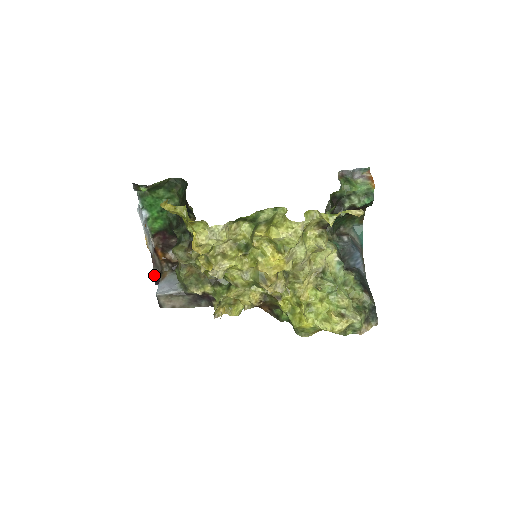
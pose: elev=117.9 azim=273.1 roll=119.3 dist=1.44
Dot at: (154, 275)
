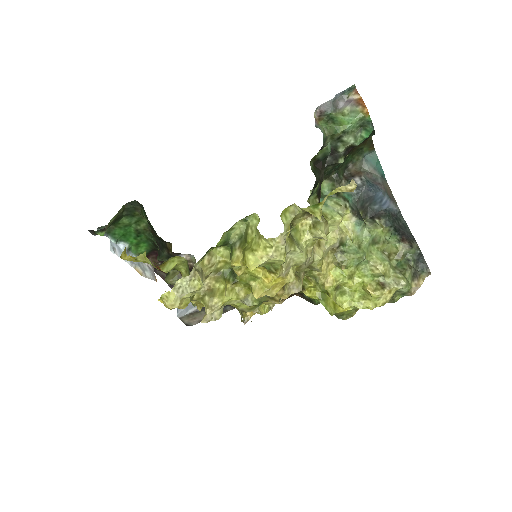
Dot at: occluded
